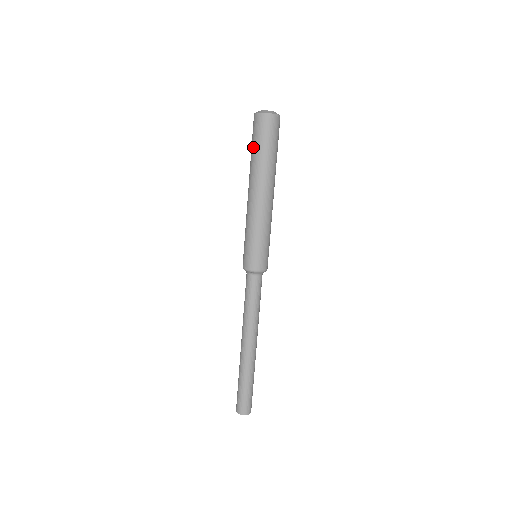
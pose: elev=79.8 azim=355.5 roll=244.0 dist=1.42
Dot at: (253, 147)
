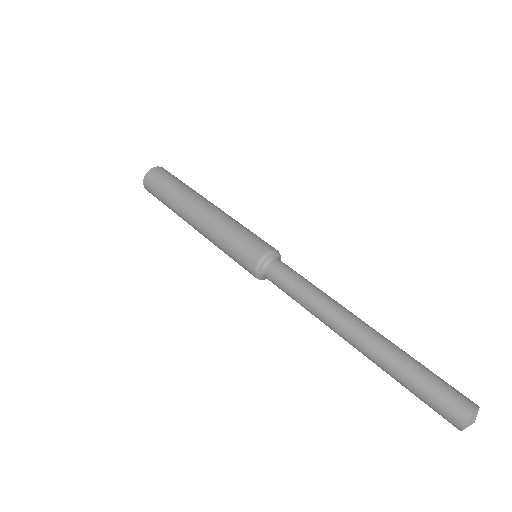
Dot at: (163, 203)
